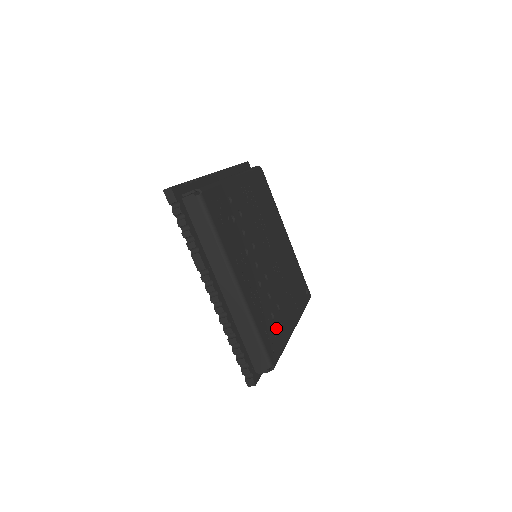
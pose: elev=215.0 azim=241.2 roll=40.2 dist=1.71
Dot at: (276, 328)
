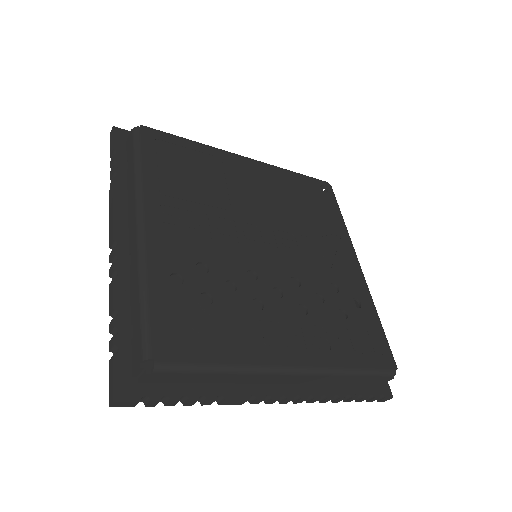
Dot at: (357, 318)
